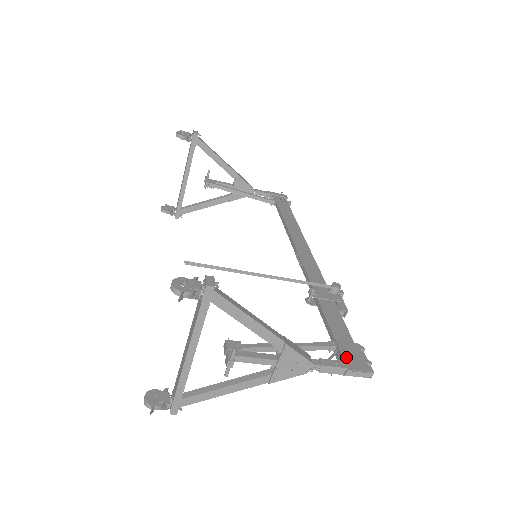
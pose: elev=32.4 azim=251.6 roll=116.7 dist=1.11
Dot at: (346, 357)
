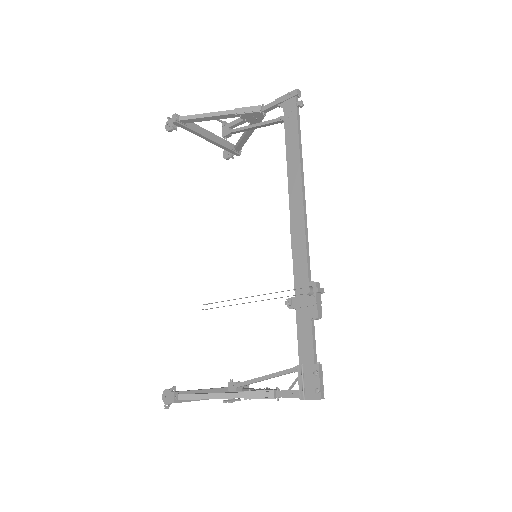
Dot at: (302, 385)
